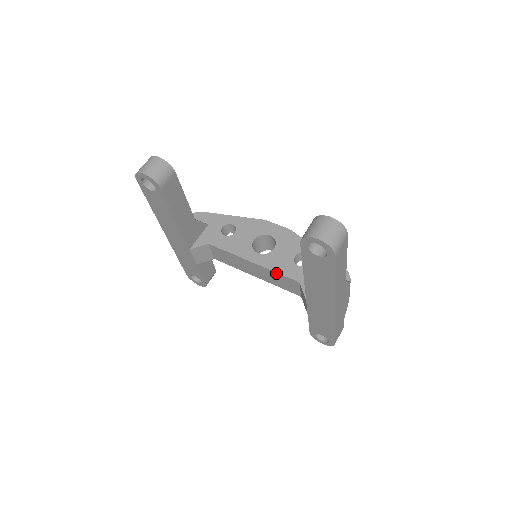
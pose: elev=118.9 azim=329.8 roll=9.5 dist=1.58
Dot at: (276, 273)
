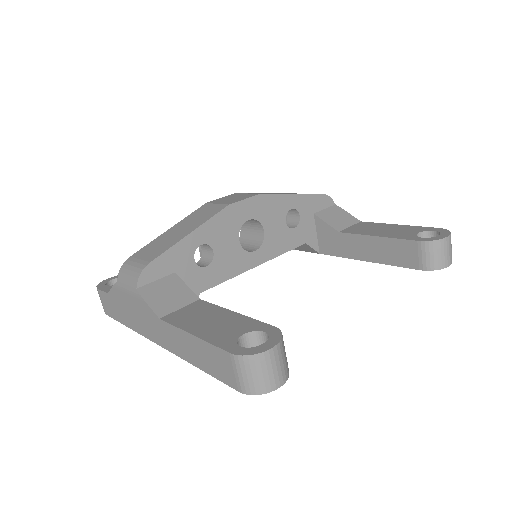
Dot at: occluded
